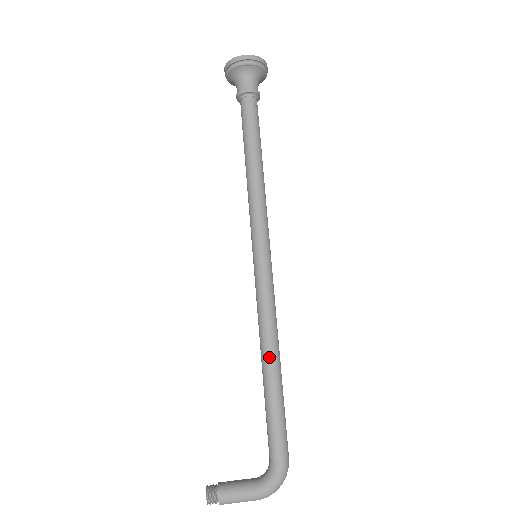
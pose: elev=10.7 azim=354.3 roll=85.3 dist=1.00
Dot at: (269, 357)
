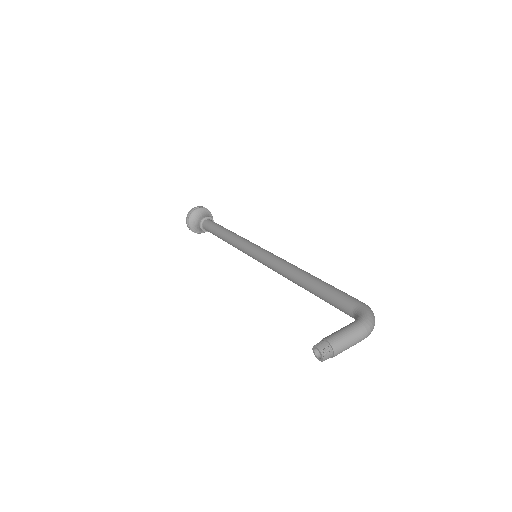
Dot at: (300, 273)
